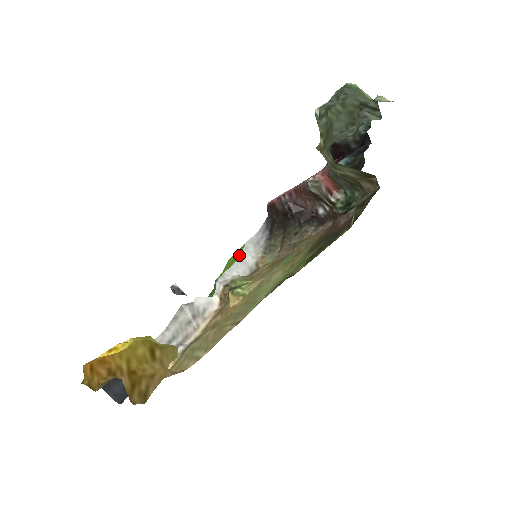
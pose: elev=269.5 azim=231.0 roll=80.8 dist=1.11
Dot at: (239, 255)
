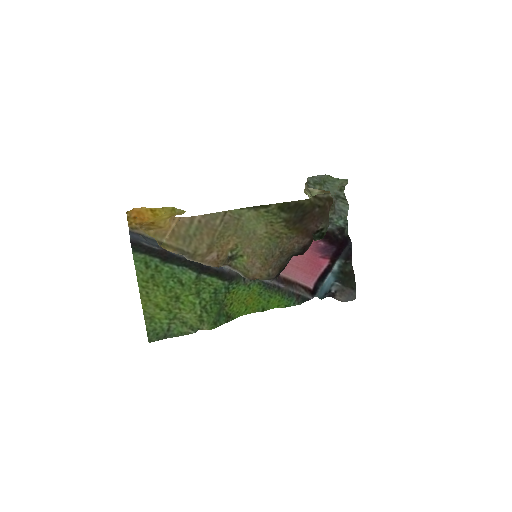
Dot at: (248, 298)
